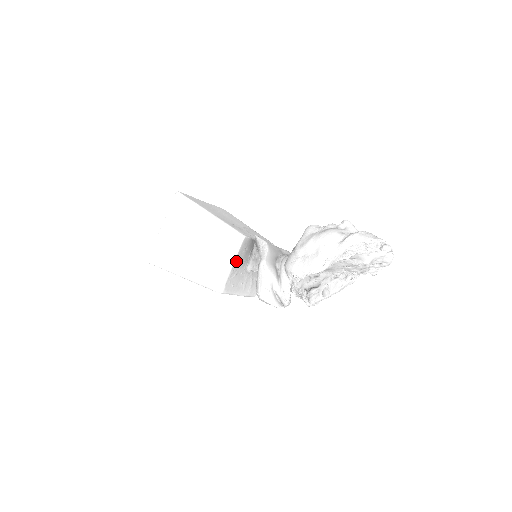
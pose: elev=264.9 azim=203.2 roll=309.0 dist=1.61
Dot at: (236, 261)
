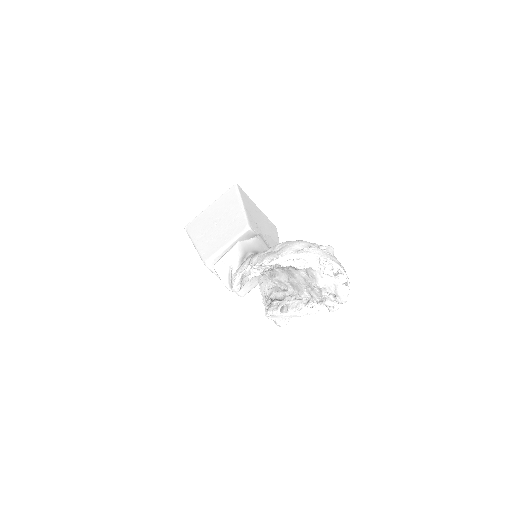
Dot at: occluded
